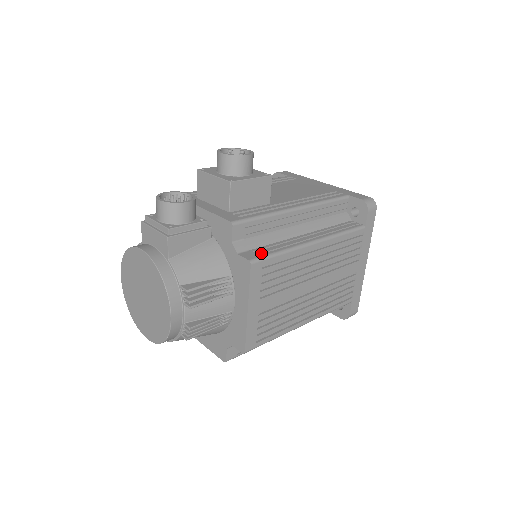
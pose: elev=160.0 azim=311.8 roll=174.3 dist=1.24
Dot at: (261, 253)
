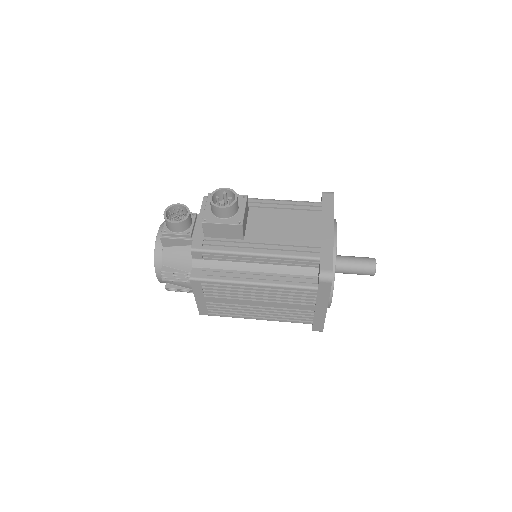
Dot at: (205, 275)
